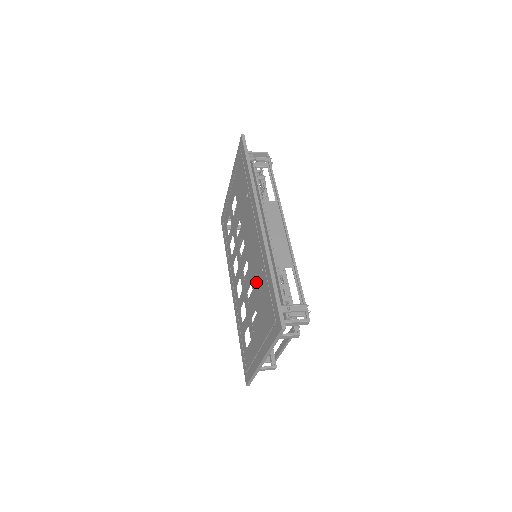
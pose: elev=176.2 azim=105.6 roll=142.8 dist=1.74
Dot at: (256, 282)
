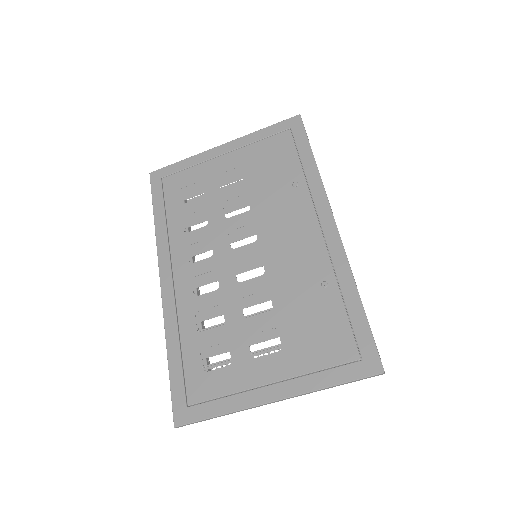
Dot at: (294, 294)
